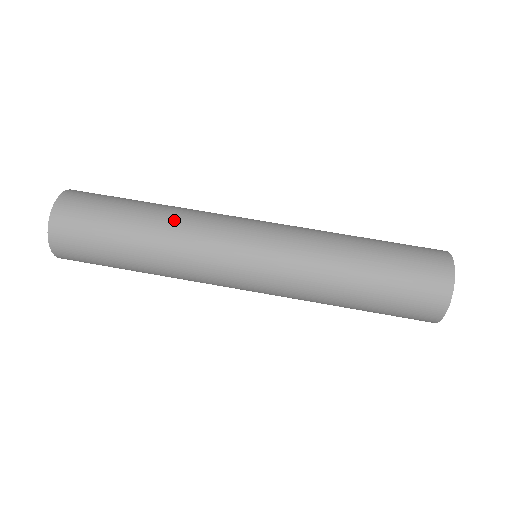
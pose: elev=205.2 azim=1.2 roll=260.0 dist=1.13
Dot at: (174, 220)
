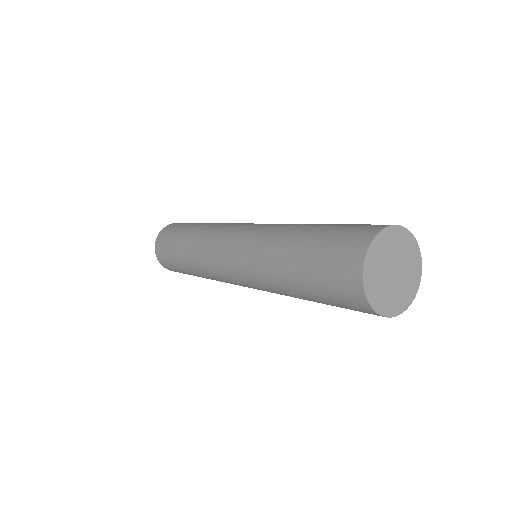
Dot at: (200, 232)
